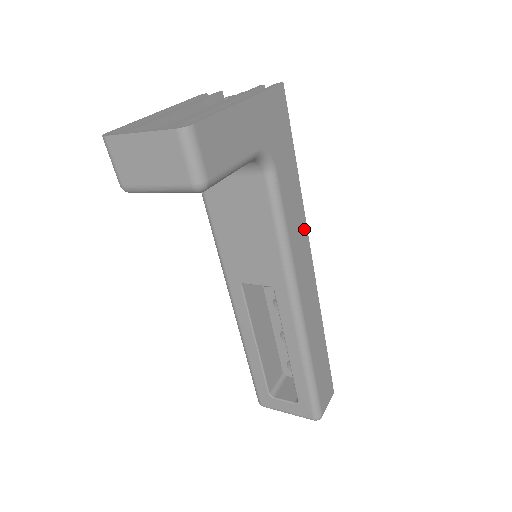
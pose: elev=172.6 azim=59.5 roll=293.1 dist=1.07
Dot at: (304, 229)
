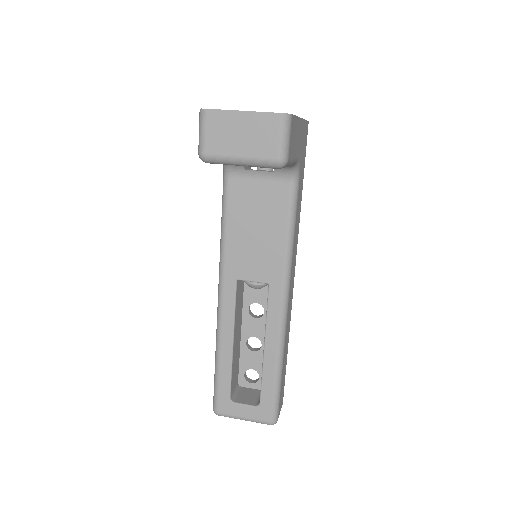
Dot at: (297, 240)
